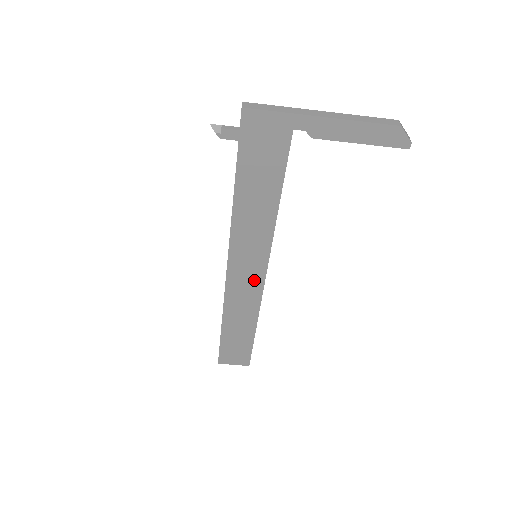
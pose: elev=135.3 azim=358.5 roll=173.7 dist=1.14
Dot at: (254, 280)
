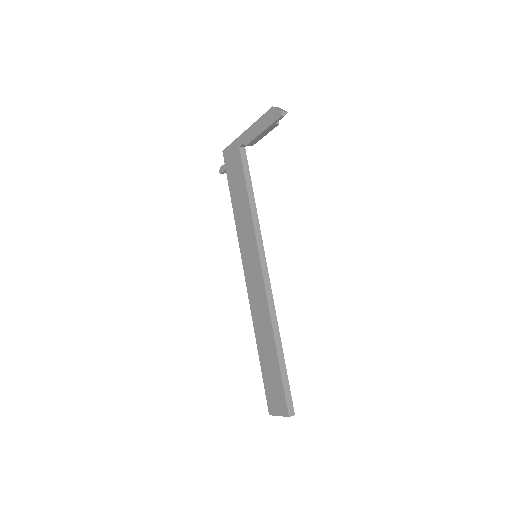
Dot at: (258, 280)
